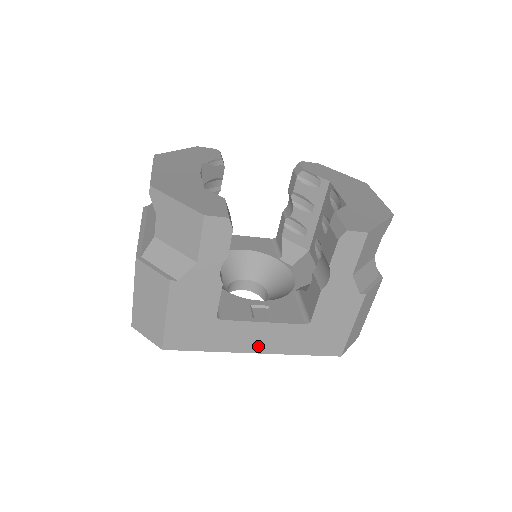
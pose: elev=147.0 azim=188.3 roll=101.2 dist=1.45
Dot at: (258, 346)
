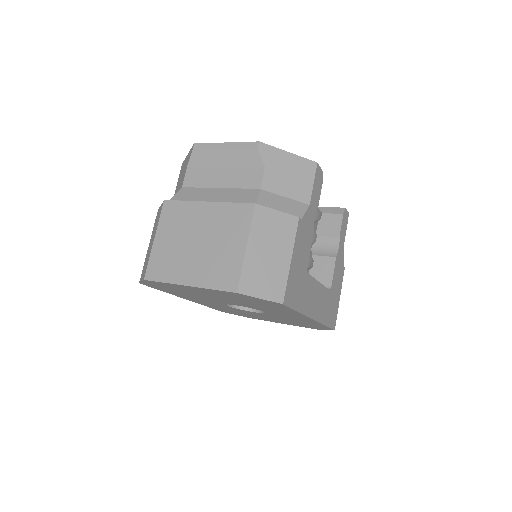
Dot at: (315, 311)
